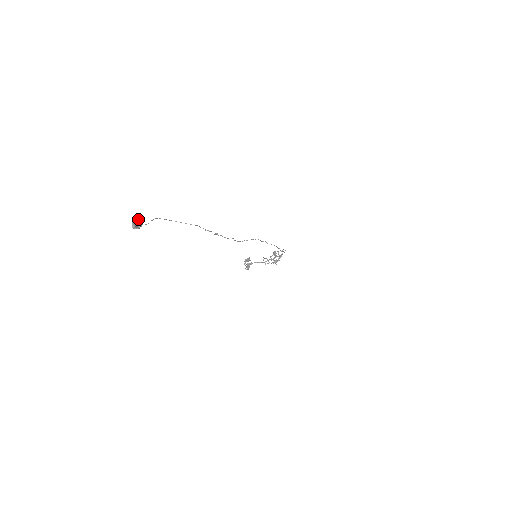
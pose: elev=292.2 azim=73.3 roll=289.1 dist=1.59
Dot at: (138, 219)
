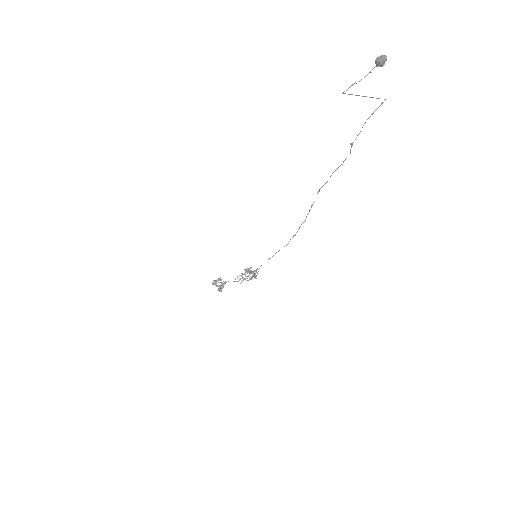
Dot at: (379, 58)
